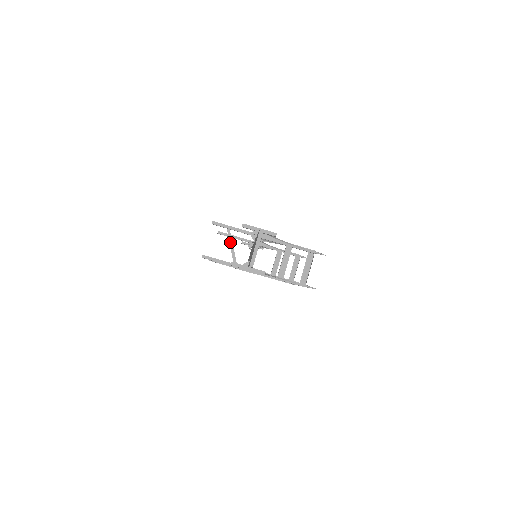
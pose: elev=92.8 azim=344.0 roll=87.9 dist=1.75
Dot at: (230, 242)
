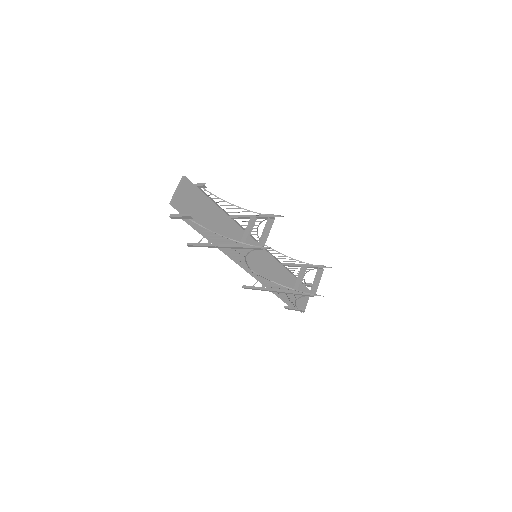
Dot at: occluded
